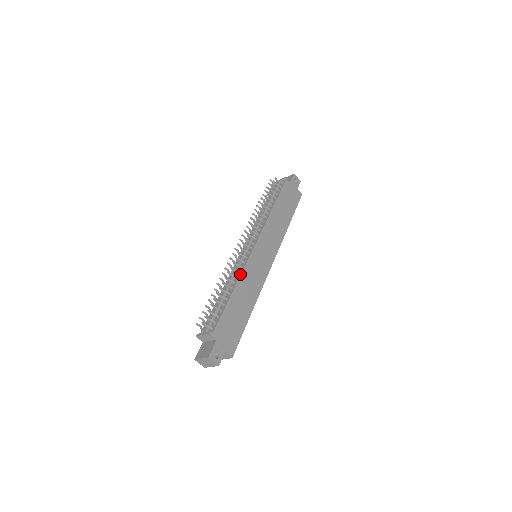
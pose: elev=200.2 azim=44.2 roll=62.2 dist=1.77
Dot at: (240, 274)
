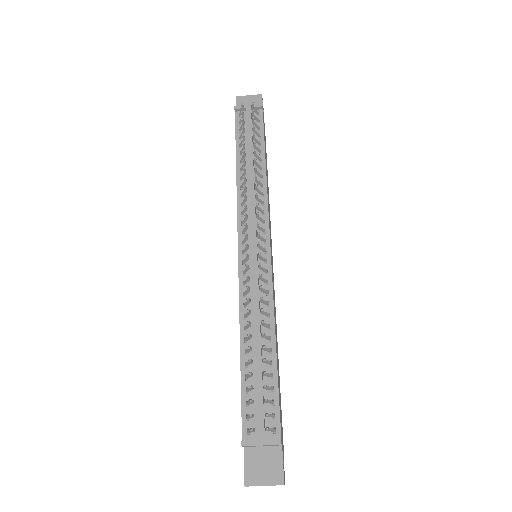
Dot at: (273, 308)
